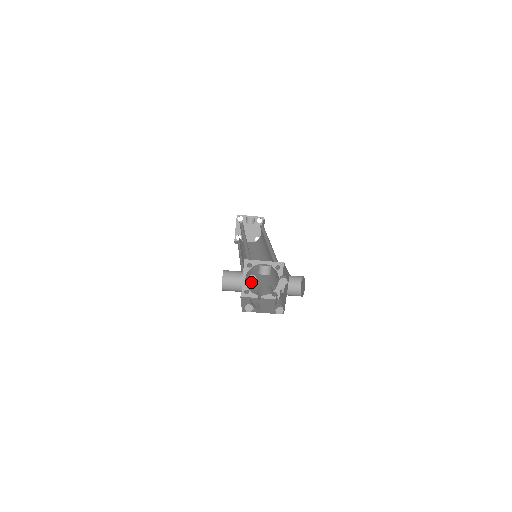
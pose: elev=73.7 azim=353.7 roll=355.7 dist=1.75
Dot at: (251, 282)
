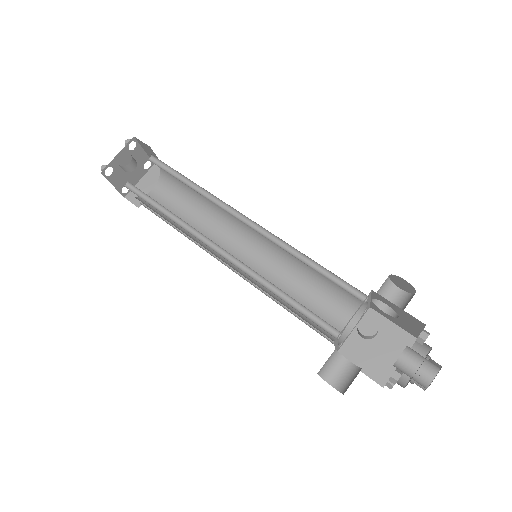
Dot at: occluded
